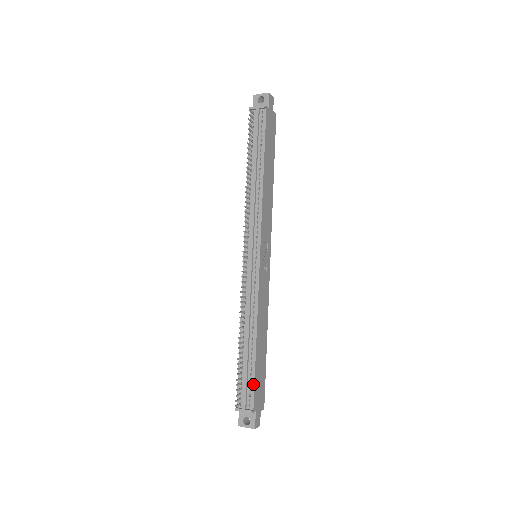
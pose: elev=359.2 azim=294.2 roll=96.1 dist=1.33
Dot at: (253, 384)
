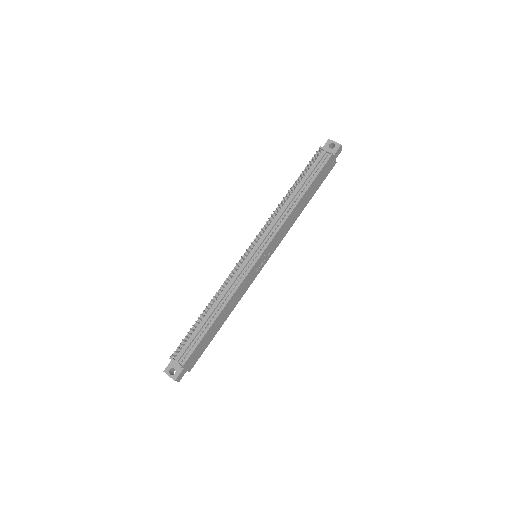
Dot at: (195, 347)
